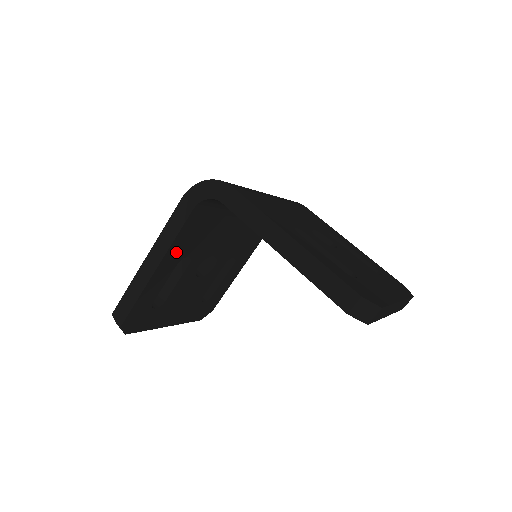
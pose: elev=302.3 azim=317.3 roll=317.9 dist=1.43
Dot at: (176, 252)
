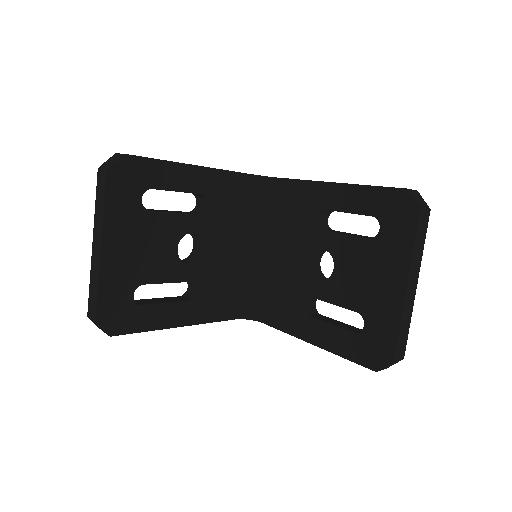
Dot at: (213, 183)
